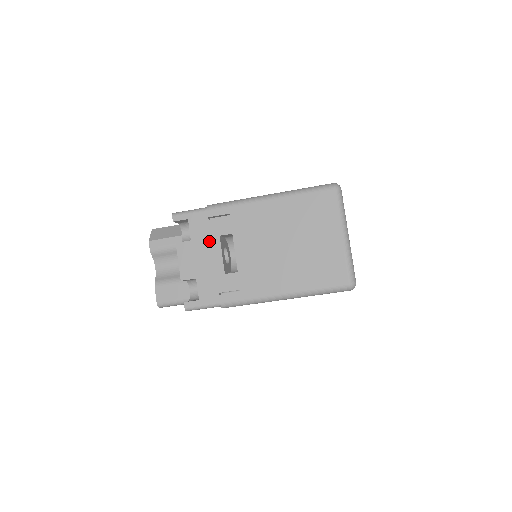
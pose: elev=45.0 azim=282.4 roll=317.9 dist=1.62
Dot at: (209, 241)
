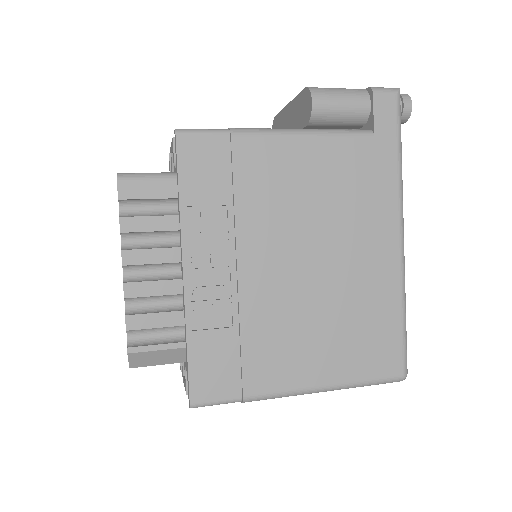
Dot at: occluded
